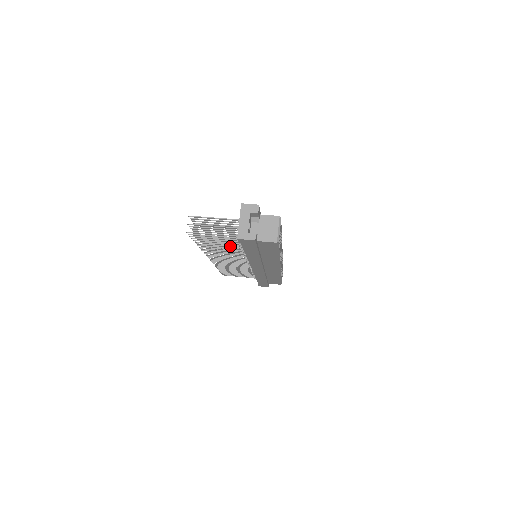
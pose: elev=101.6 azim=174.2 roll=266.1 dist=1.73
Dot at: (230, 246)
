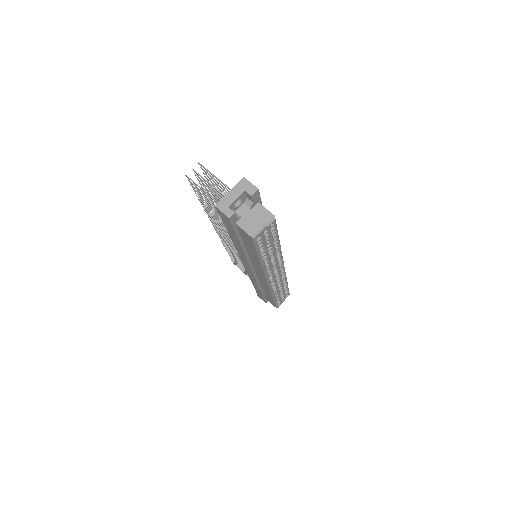
Dot at: occluded
